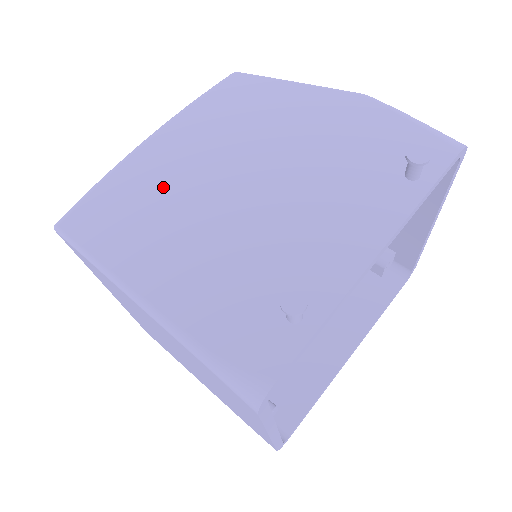
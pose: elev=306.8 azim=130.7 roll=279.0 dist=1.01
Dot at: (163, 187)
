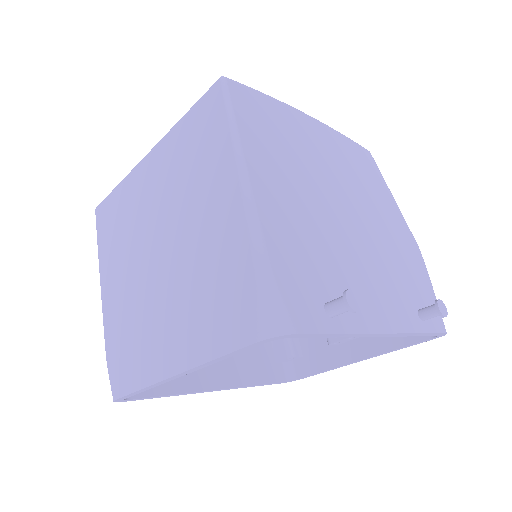
Dot at: (301, 149)
